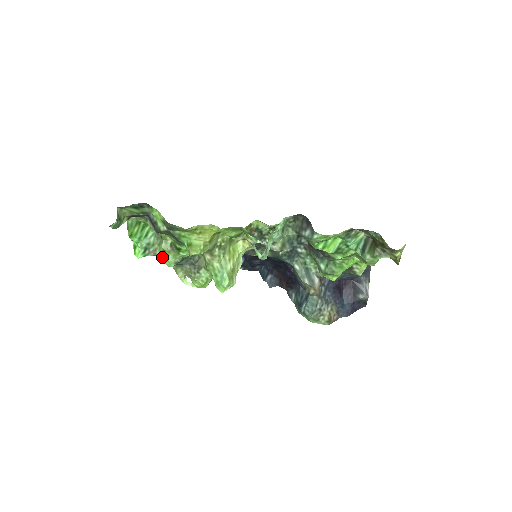
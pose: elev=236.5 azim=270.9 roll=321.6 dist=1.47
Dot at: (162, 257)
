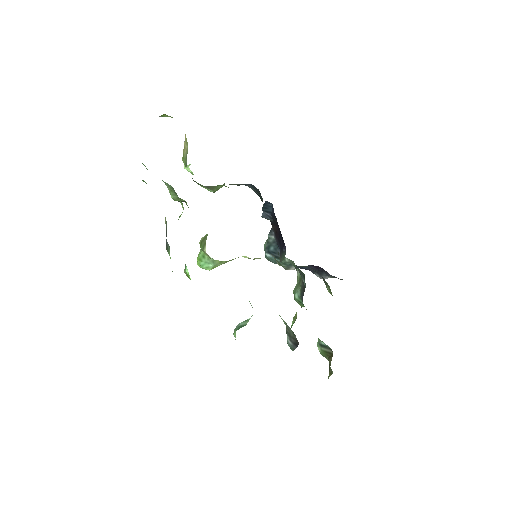
Dot at: (168, 189)
